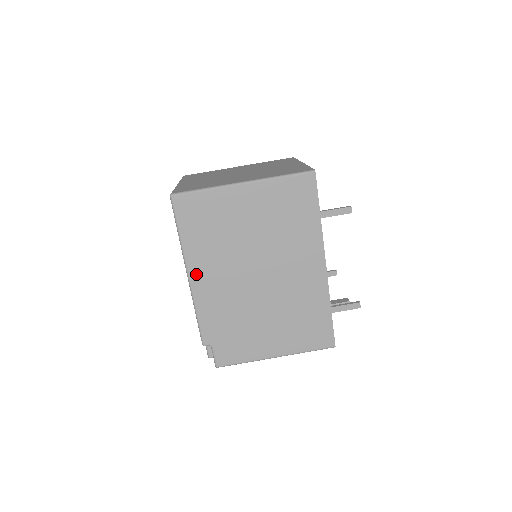
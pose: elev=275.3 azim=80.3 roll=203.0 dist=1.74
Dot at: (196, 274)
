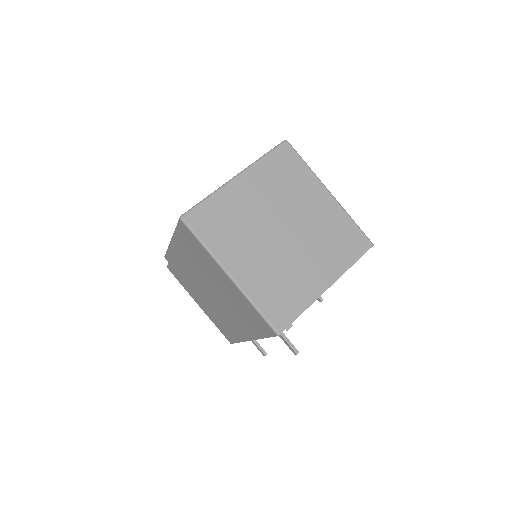
Dot at: (176, 247)
